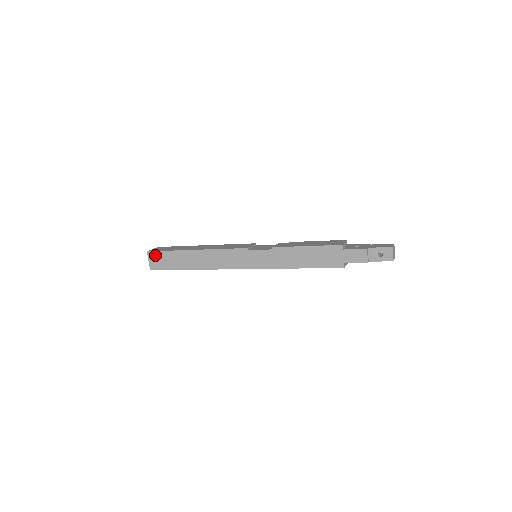
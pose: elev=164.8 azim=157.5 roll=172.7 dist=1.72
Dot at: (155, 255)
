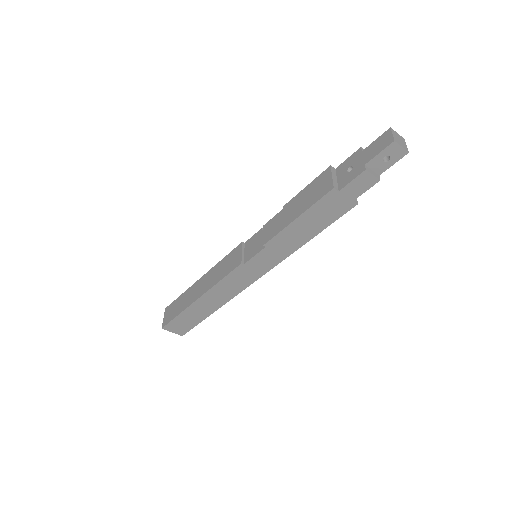
Dot at: (171, 326)
